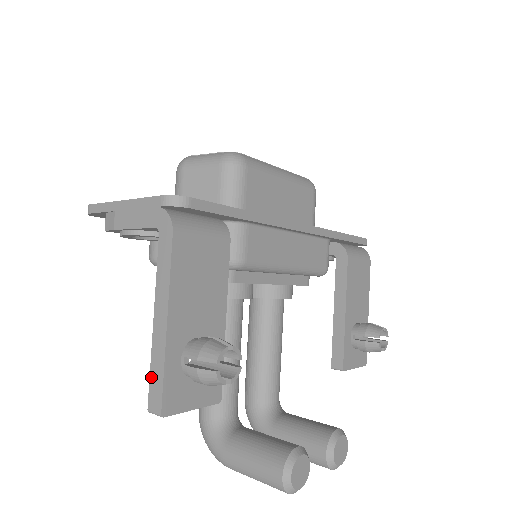
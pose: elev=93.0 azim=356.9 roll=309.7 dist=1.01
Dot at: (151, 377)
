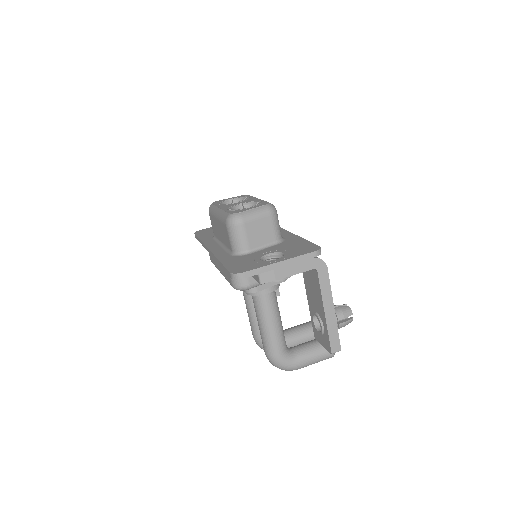
Dot at: (330, 339)
